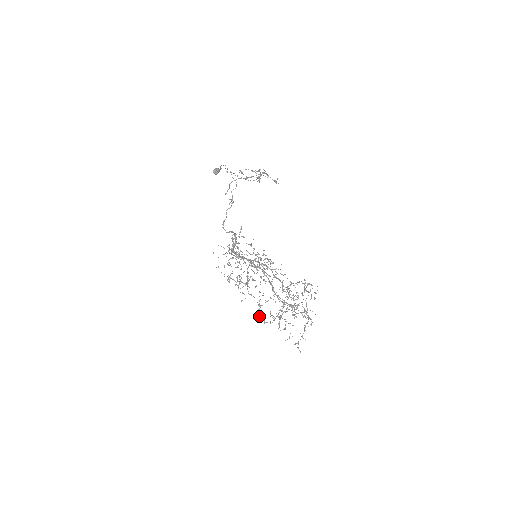
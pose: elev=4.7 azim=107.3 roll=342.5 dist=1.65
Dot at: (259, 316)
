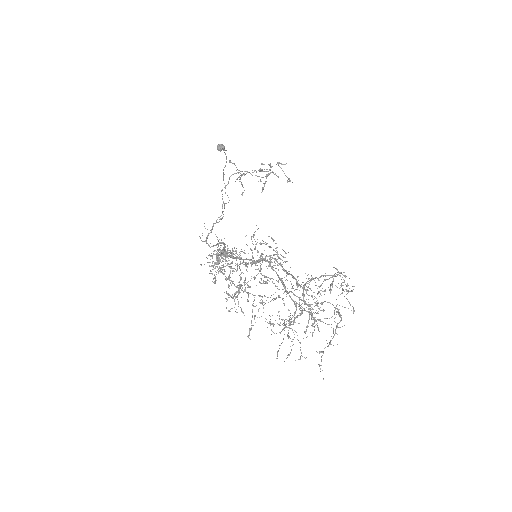
Dot at: (249, 338)
